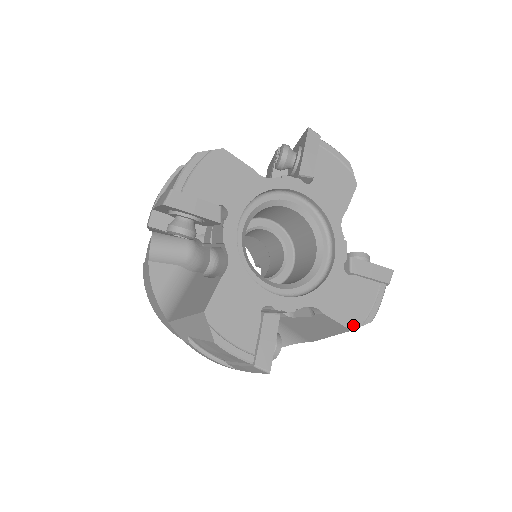
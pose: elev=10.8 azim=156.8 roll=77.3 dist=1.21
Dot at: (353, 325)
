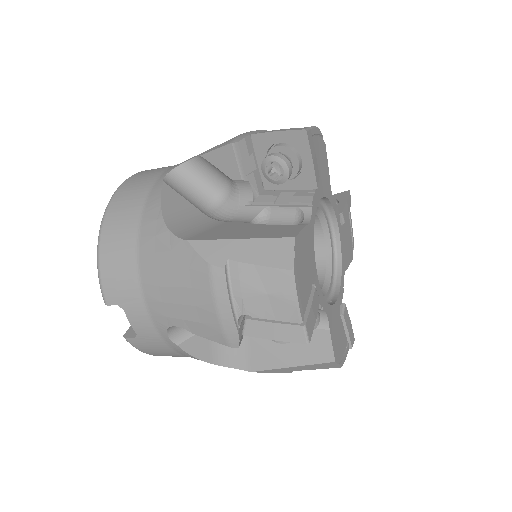
Dot at: (352, 255)
